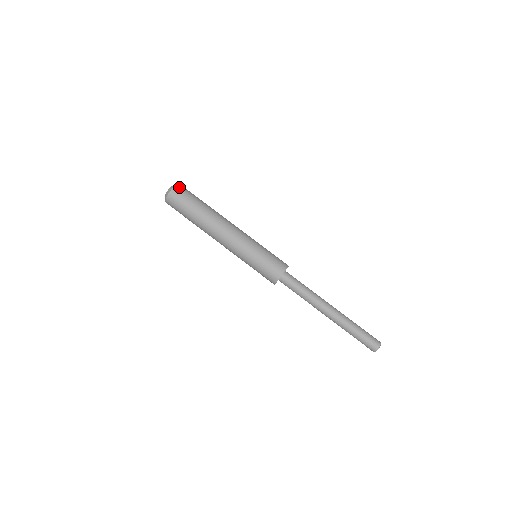
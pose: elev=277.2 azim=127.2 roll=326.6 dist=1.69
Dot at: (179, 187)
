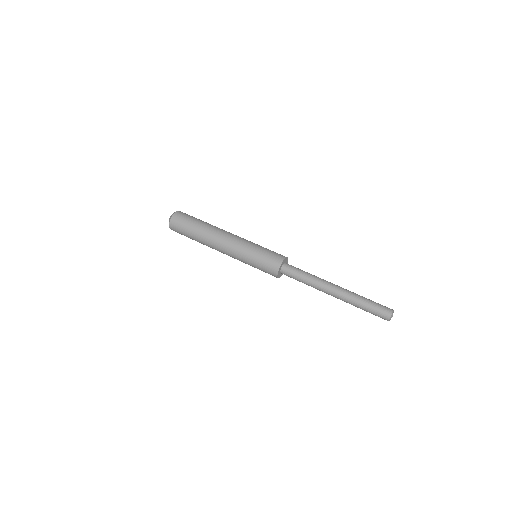
Dot at: occluded
